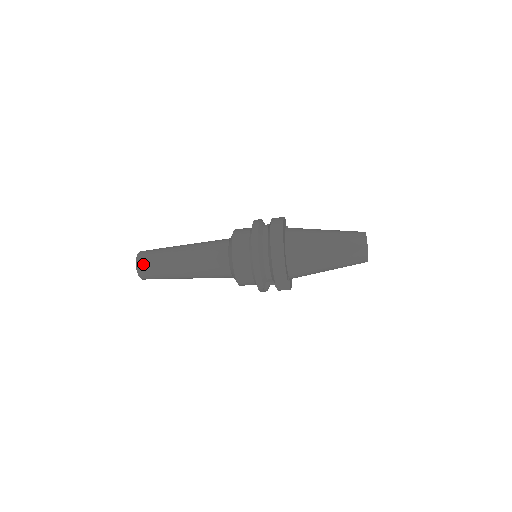
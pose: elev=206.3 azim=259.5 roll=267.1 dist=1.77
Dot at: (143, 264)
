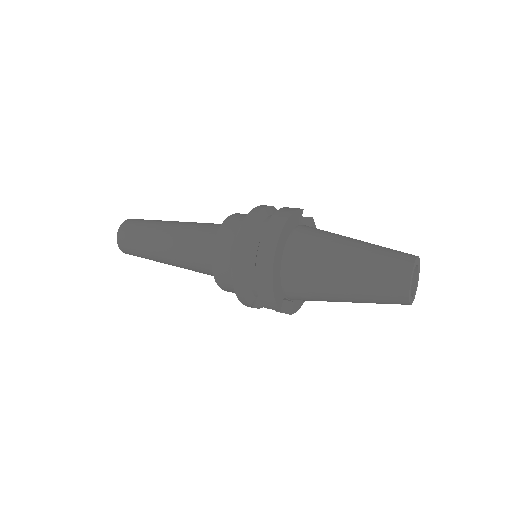
Dot at: (123, 239)
